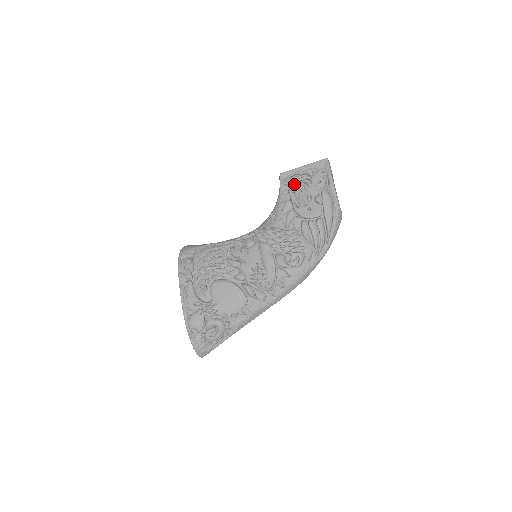
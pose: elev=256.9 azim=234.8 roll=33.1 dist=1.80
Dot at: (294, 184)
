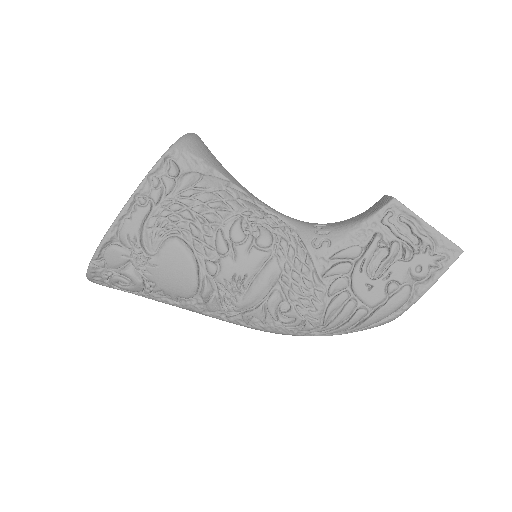
Dot at: (392, 233)
